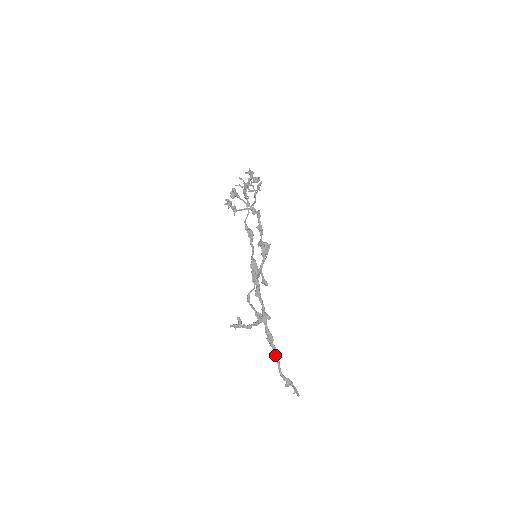
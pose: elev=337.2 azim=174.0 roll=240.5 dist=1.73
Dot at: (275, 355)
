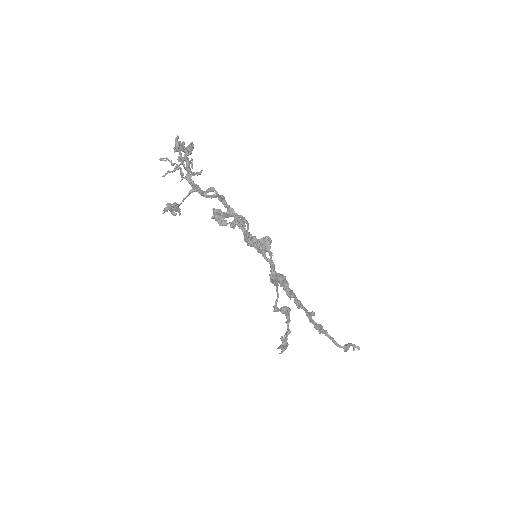
Dot at: (329, 338)
